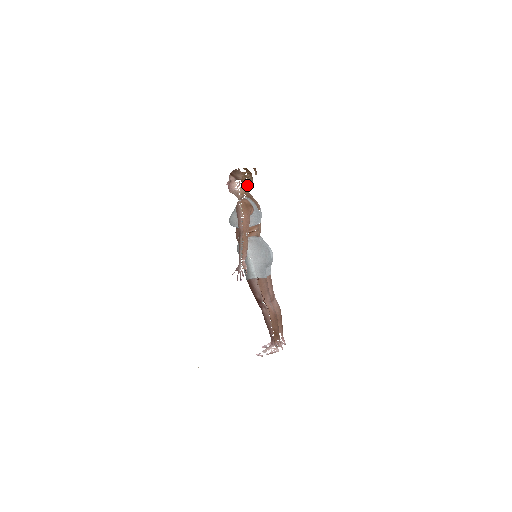
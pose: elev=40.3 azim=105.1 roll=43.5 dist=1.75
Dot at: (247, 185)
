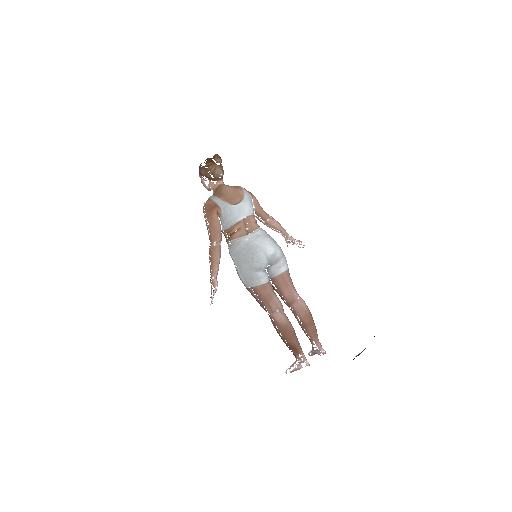
Dot at: (215, 178)
